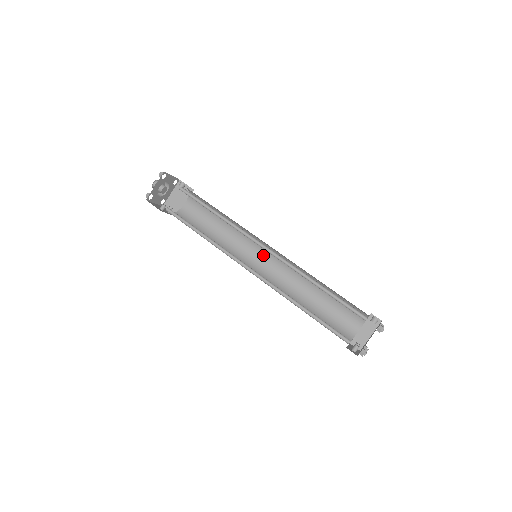
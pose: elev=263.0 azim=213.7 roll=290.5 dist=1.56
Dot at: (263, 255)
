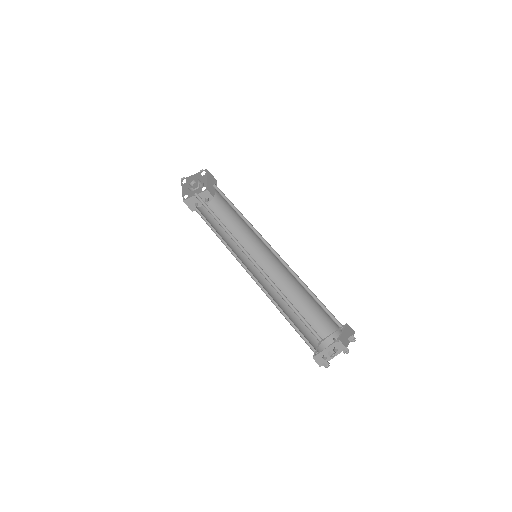
Dot at: (268, 249)
